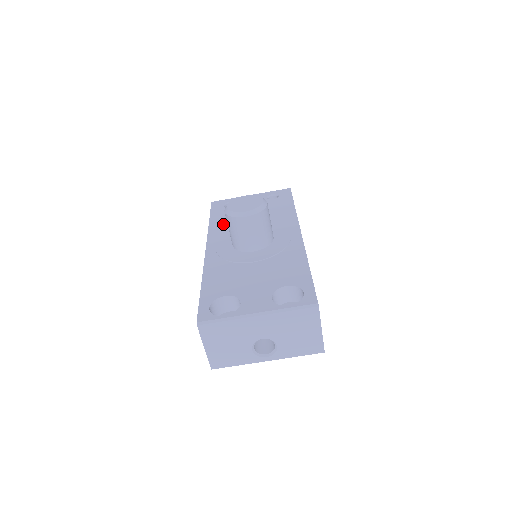
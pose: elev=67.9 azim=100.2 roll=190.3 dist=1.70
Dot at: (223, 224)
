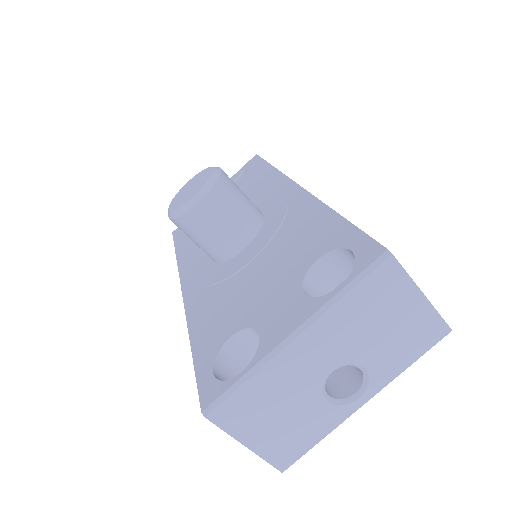
Dot at: (193, 245)
